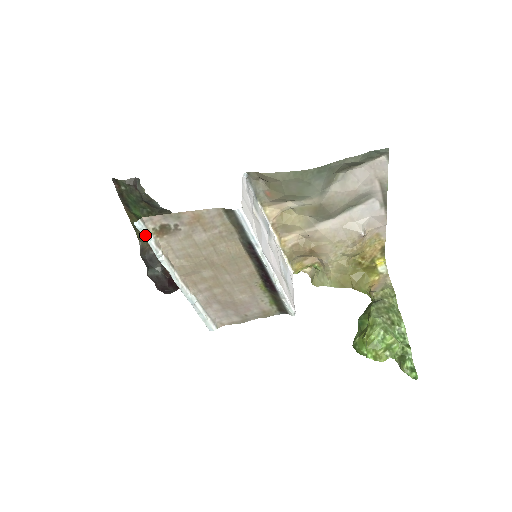
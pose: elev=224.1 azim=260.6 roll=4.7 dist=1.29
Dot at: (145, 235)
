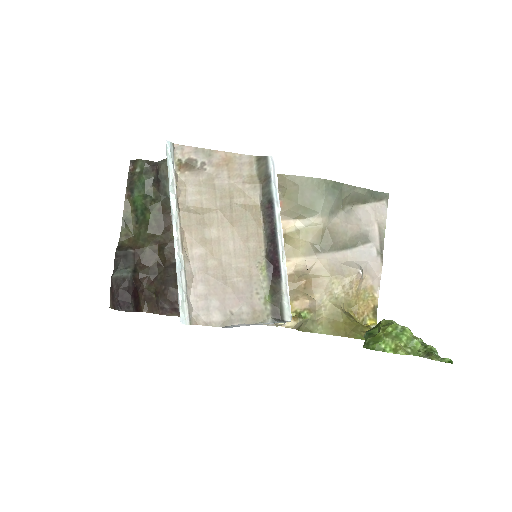
Dot at: (170, 159)
